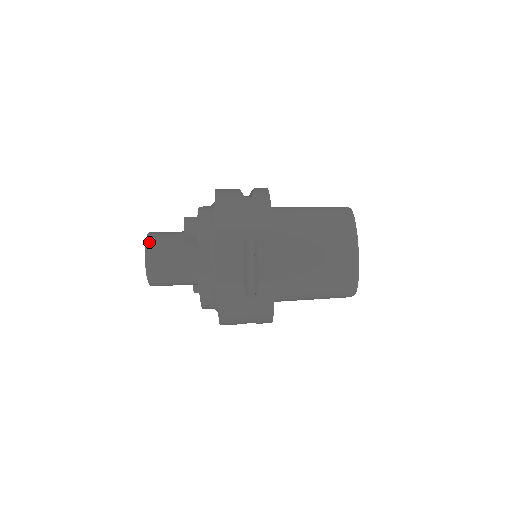
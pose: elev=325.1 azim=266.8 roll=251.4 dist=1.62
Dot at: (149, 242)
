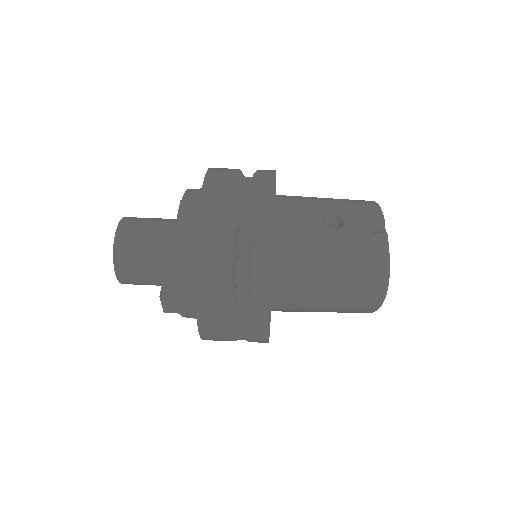
Dot at: (120, 277)
